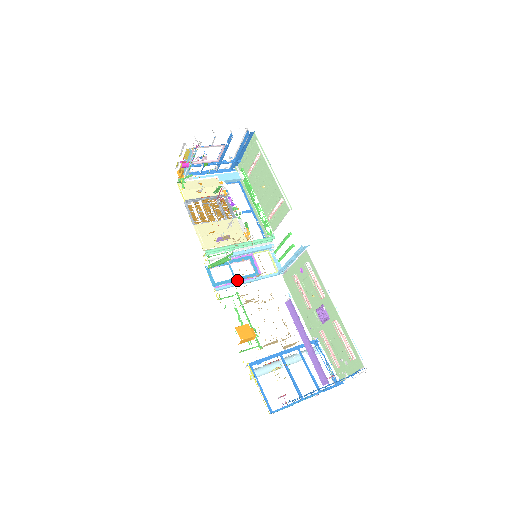
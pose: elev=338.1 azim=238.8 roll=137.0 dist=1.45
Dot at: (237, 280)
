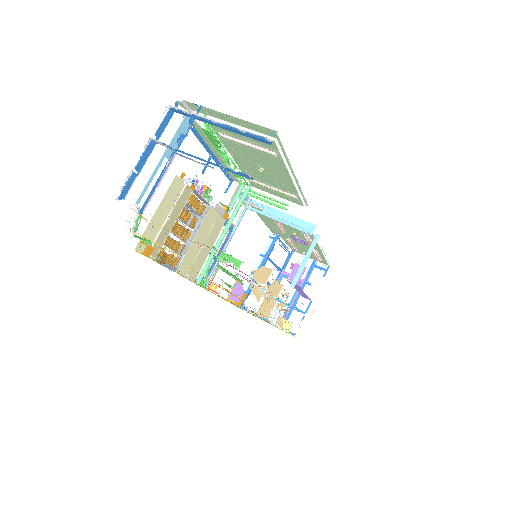
Dot at: occluded
